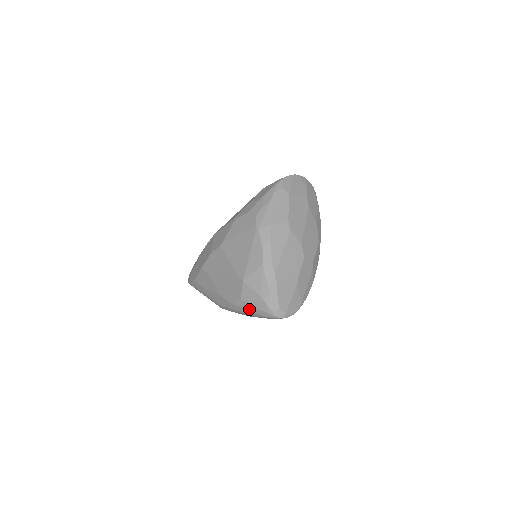
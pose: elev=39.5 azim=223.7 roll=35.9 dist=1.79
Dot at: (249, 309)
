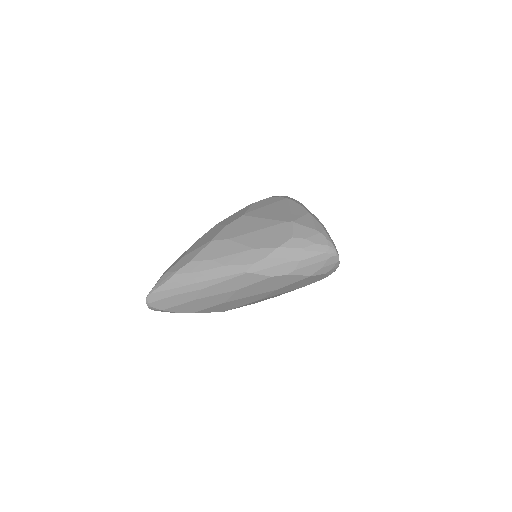
Dot at: (303, 247)
